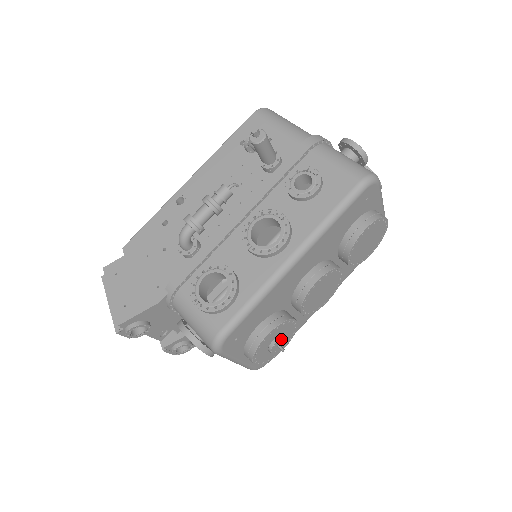
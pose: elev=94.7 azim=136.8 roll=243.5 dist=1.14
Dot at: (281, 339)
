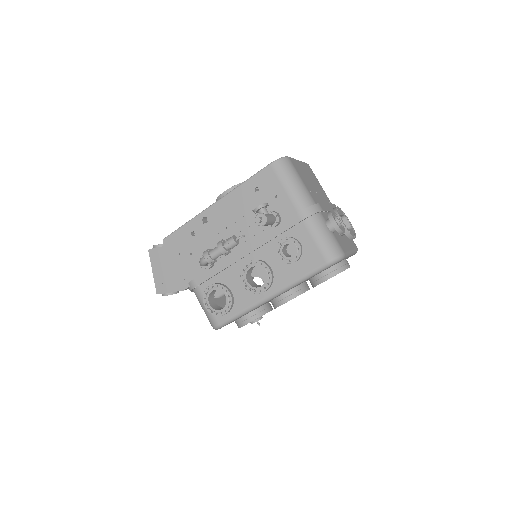
Dot at: occluded
